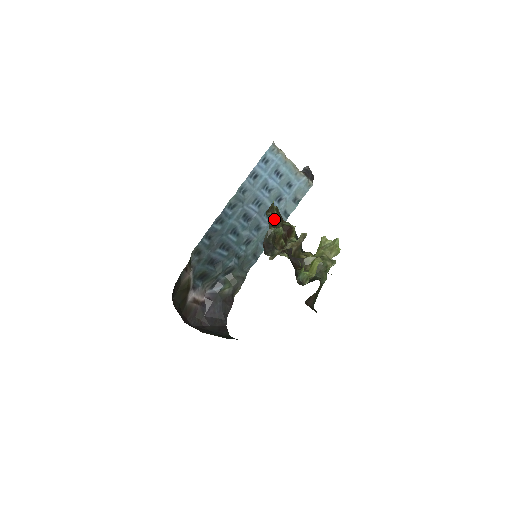
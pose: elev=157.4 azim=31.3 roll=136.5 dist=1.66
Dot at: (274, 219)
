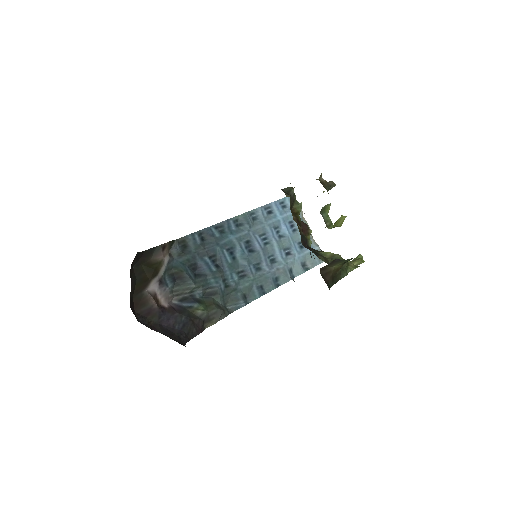
Dot at: occluded
